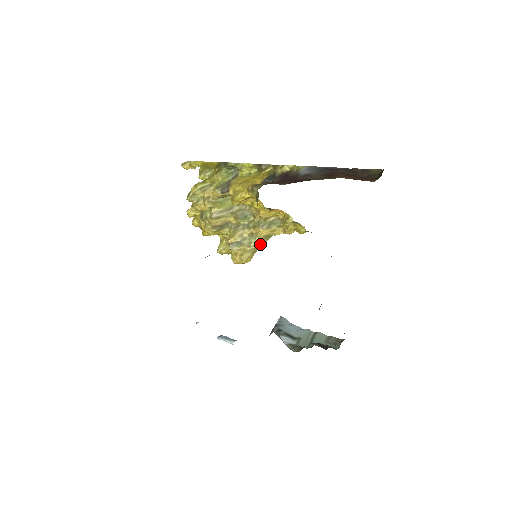
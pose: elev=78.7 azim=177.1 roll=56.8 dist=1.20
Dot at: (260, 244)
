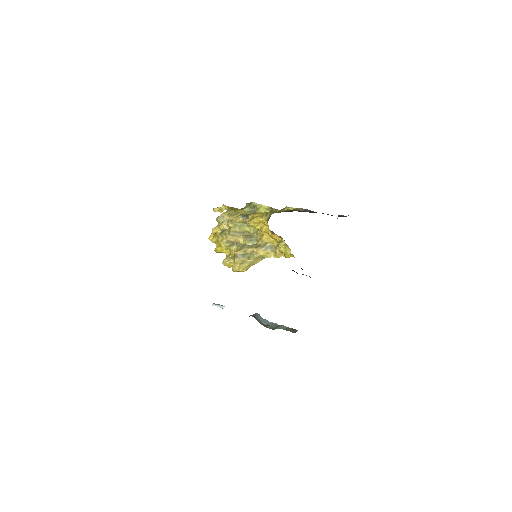
Dot at: (255, 261)
